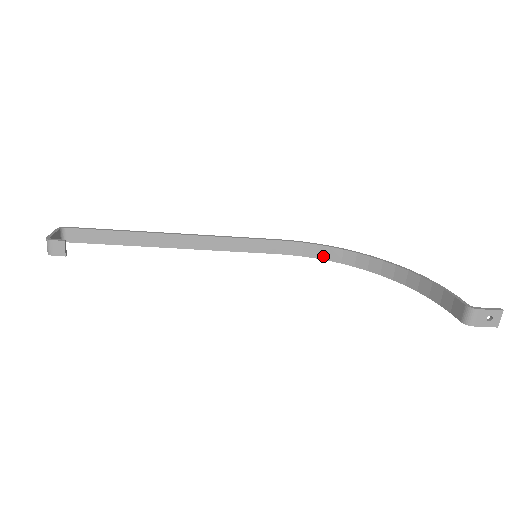
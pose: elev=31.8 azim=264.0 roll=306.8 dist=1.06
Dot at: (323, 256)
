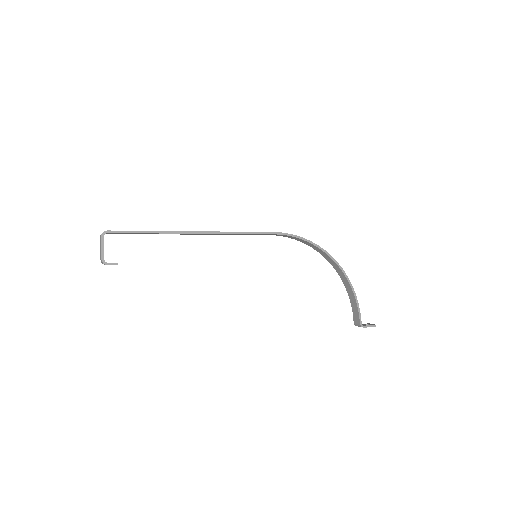
Dot at: (301, 241)
